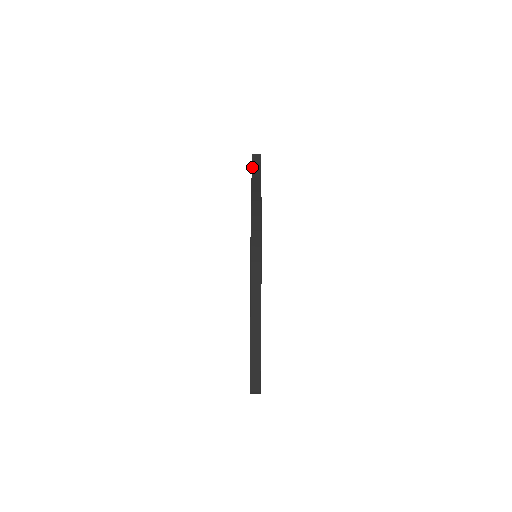
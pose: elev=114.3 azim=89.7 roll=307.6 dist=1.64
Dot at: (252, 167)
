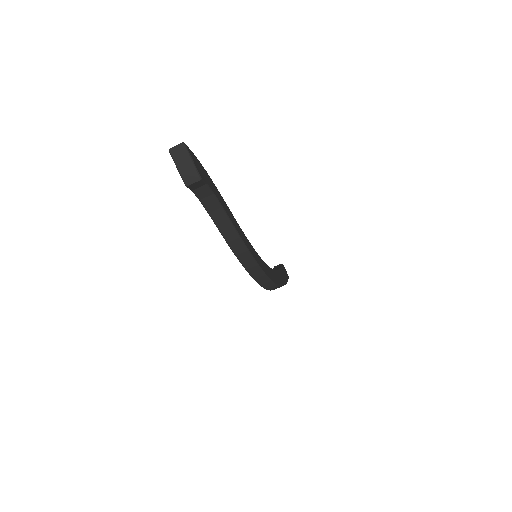
Dot at: (197, 197)
